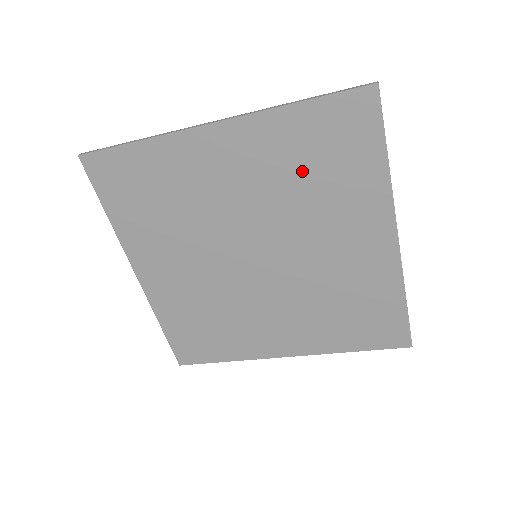
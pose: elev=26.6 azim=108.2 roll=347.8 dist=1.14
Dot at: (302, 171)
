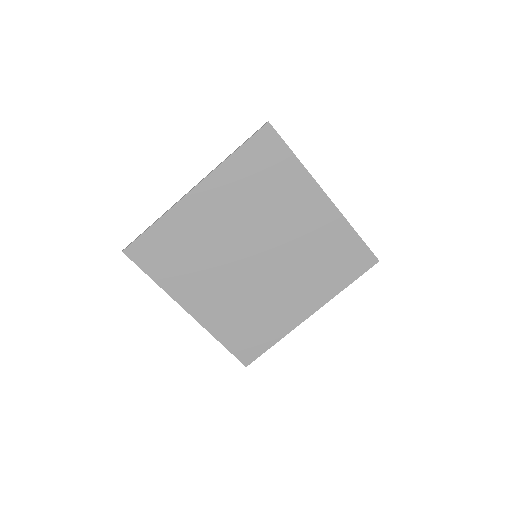
Dot at: (255, 189)
